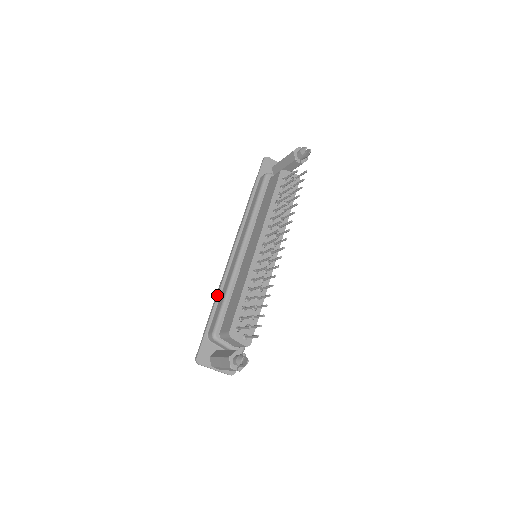
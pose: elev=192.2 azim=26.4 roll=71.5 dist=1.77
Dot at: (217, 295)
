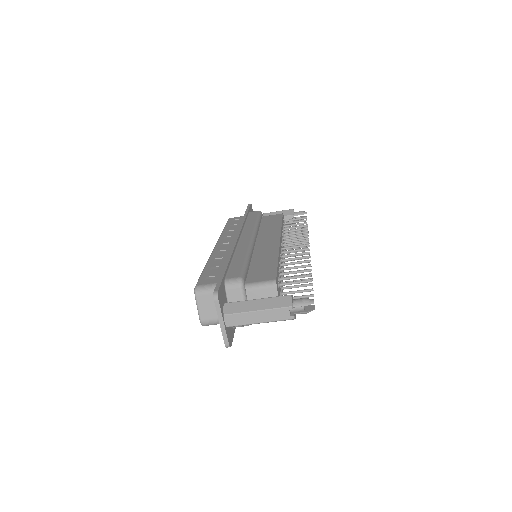
Dot at: (231, 255)
